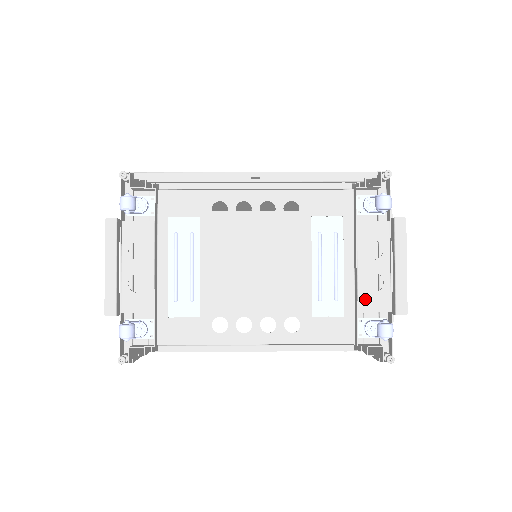
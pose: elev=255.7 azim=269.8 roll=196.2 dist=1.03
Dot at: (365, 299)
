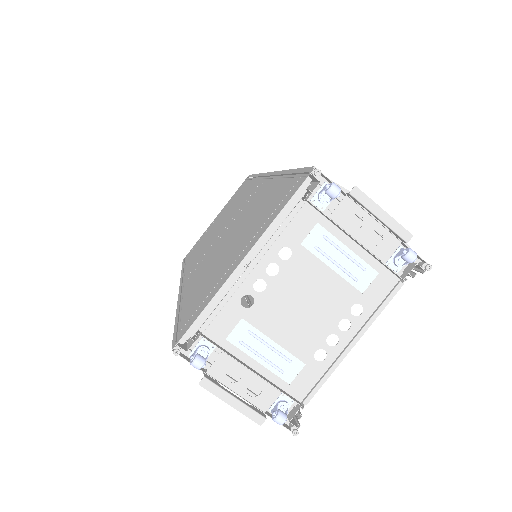
Dot at: (380, 252)
